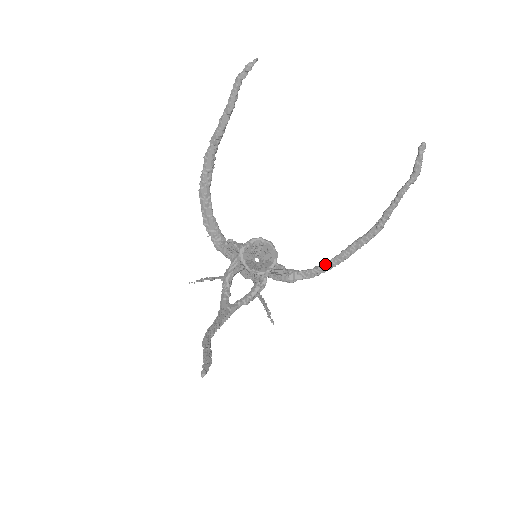
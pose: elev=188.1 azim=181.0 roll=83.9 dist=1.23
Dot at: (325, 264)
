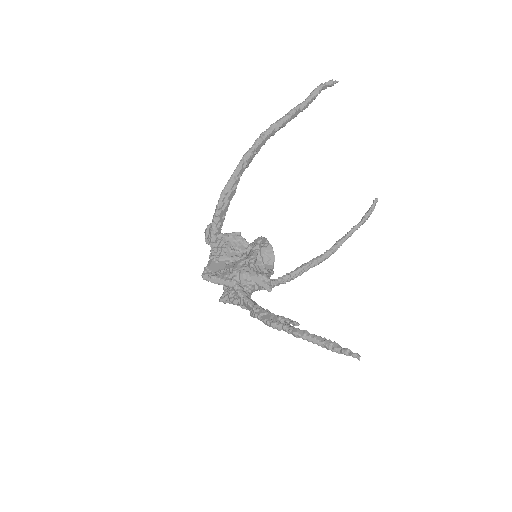
Dot at: (284, 278)
